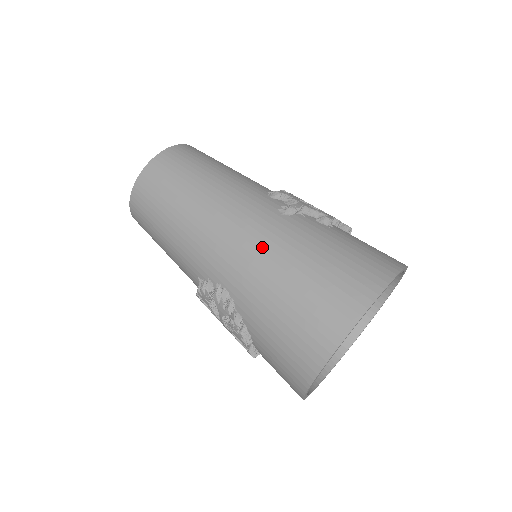
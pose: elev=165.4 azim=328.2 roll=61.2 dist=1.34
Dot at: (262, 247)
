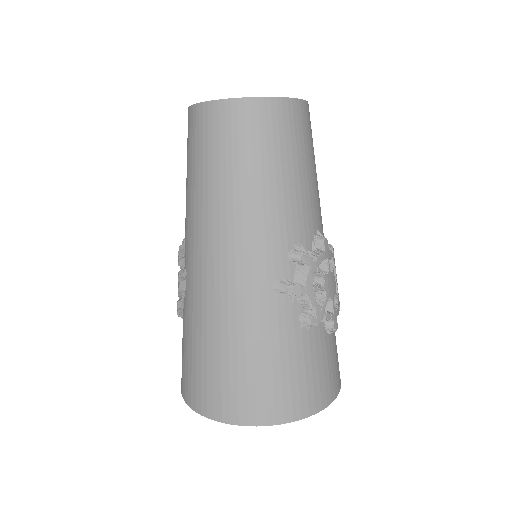
Dot at: (225, 302)
